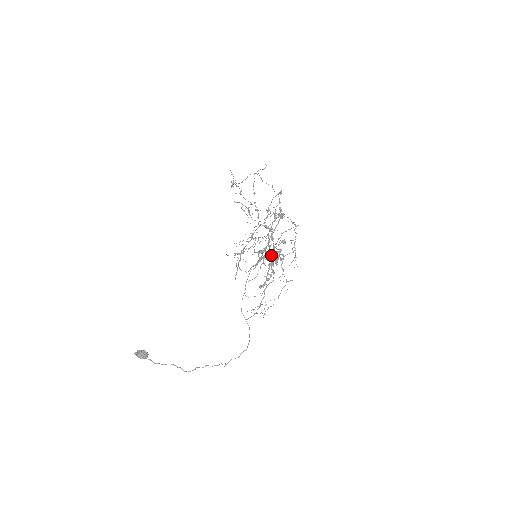
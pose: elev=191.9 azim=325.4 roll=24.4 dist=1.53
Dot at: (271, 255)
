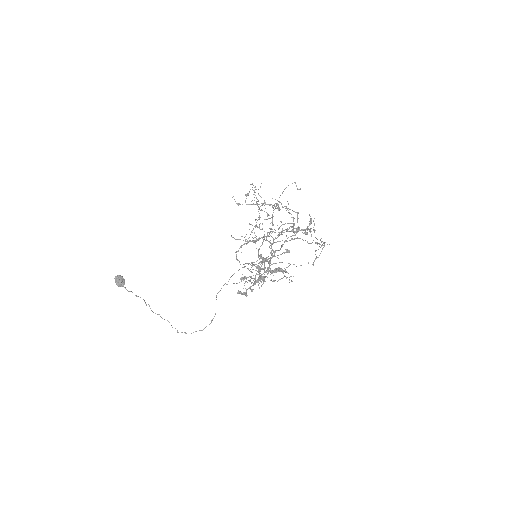
Dot at: occluded
